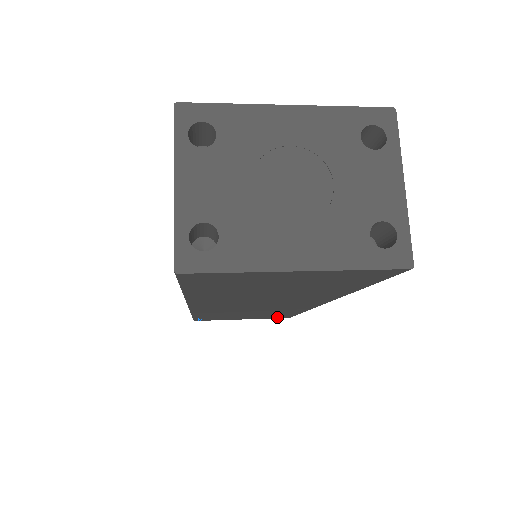
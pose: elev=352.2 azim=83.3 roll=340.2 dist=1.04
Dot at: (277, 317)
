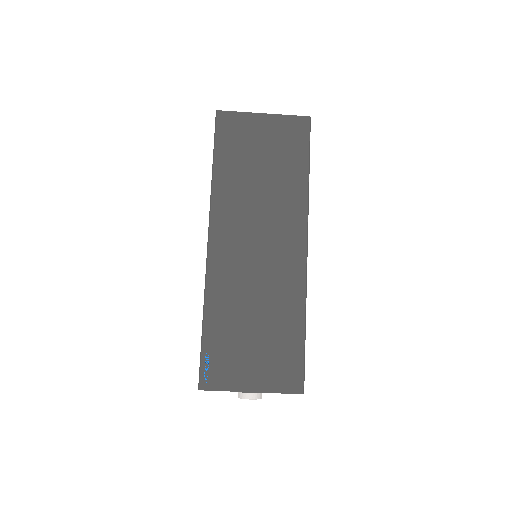
Dot at: (288, 380)
